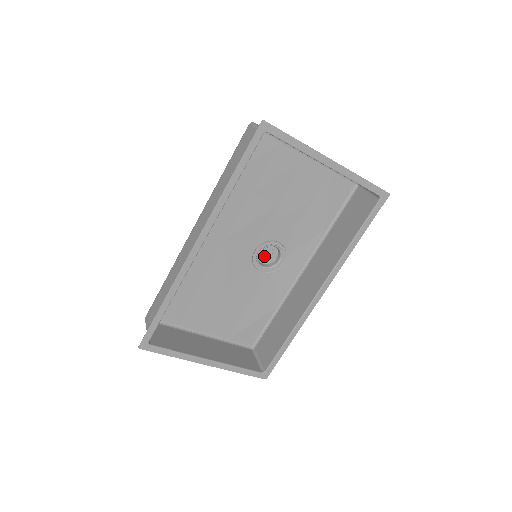
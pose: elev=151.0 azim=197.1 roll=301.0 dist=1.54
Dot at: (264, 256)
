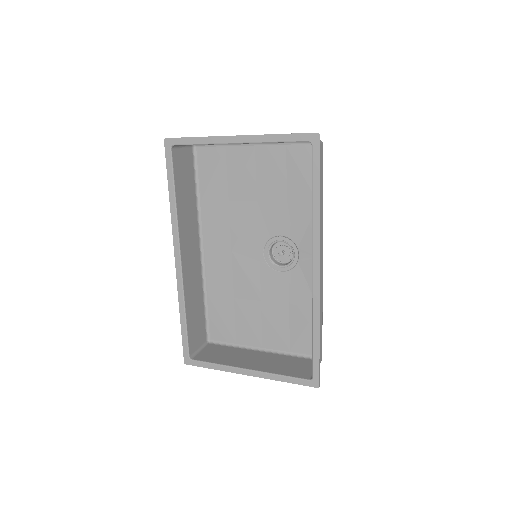
Dot at: occluded
